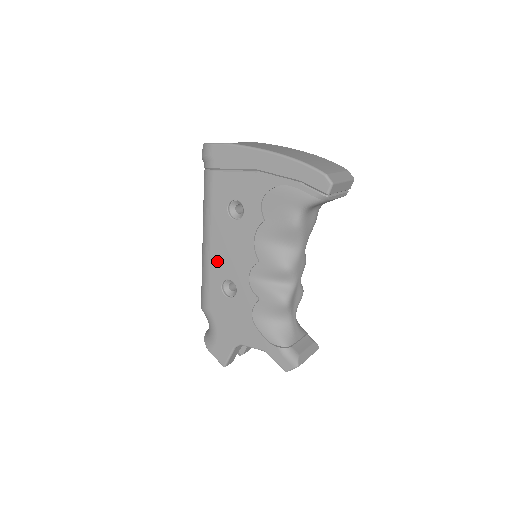
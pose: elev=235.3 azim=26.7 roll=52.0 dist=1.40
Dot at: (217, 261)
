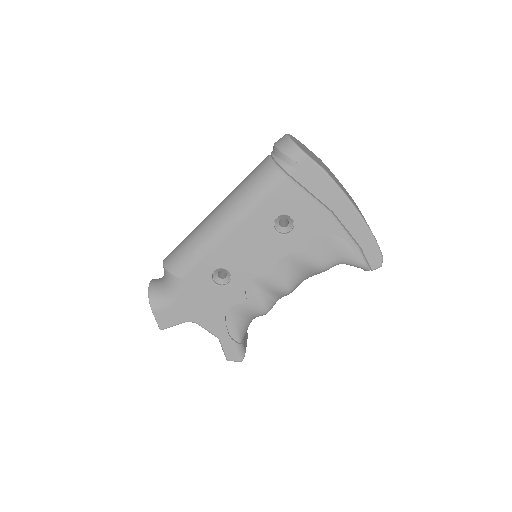
Dot at: (227, 249)
